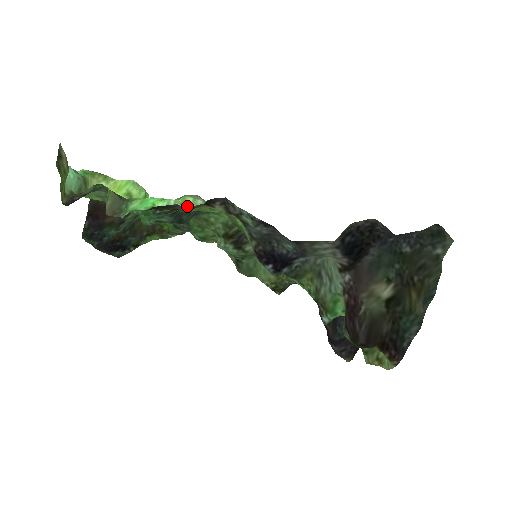
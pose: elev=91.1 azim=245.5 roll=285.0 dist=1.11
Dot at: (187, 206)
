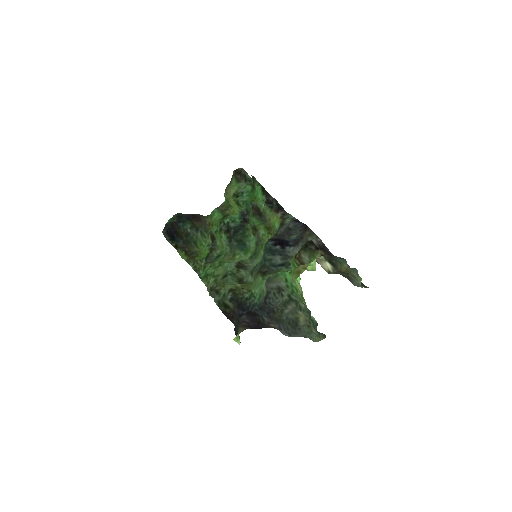
Dot at: (266, 210)
